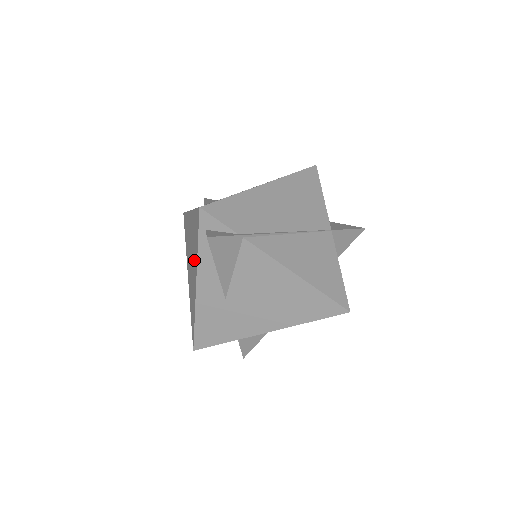
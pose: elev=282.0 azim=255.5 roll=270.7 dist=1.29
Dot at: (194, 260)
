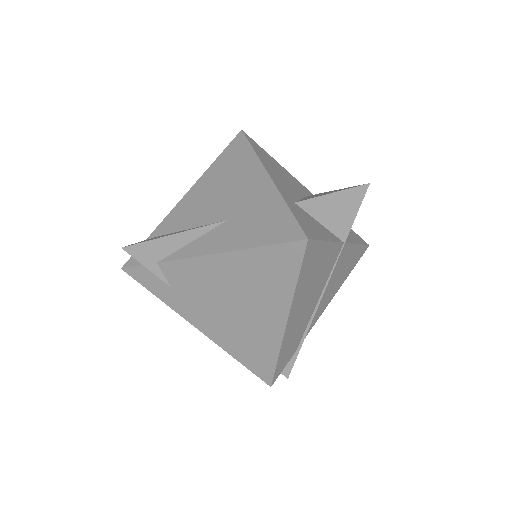
Dot at: occluded
